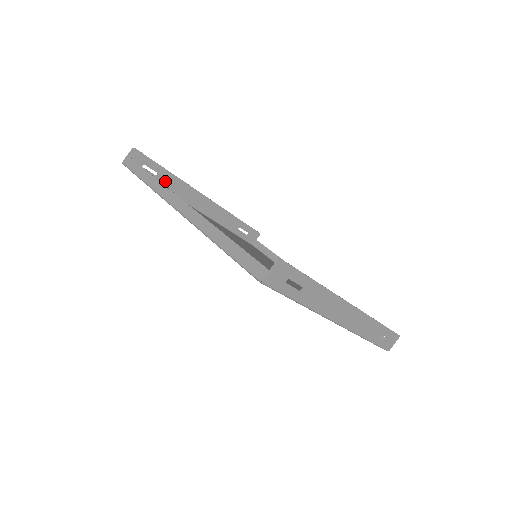
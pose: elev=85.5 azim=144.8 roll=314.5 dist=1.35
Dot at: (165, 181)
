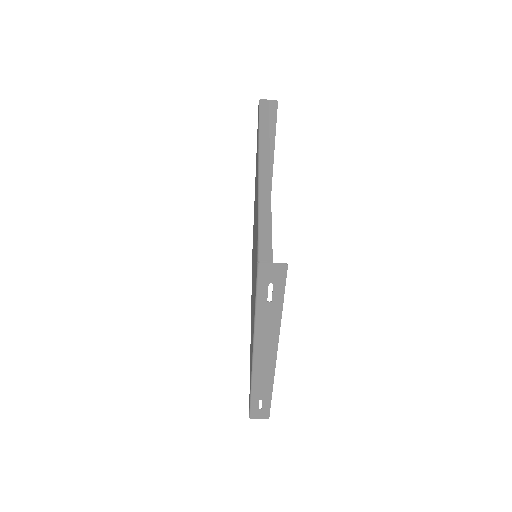
Dot at: occluded
